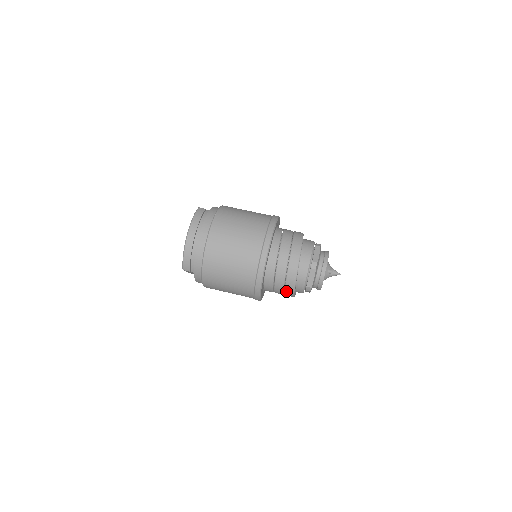
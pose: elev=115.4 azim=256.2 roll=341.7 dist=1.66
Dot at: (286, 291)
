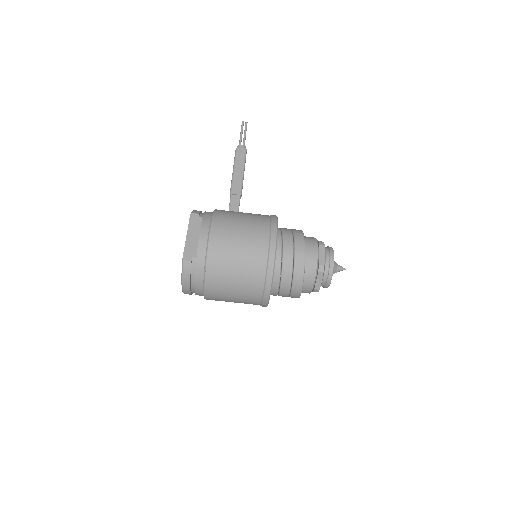
Dot at: occluded
